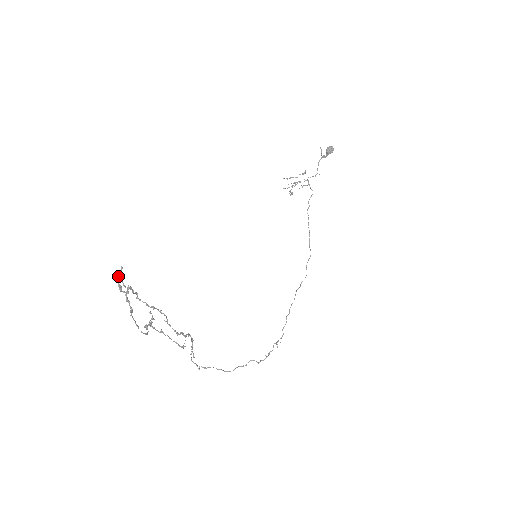
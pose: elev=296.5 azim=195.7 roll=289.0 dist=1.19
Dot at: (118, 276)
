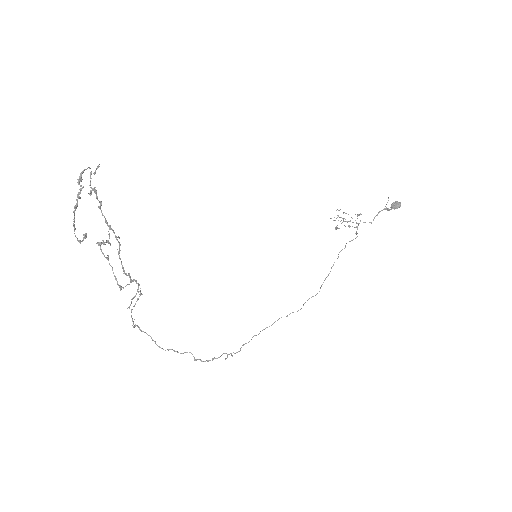
Dot at: (86, 169)
